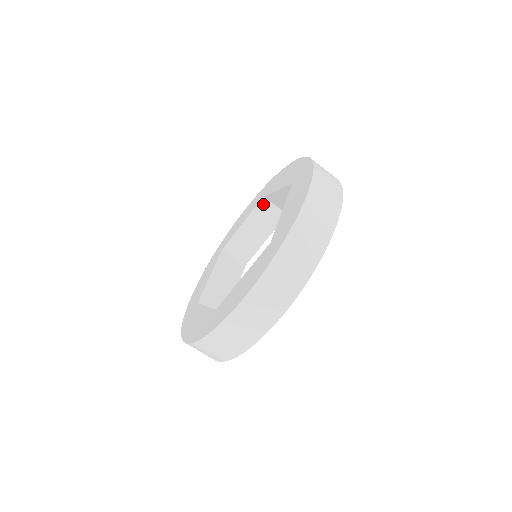
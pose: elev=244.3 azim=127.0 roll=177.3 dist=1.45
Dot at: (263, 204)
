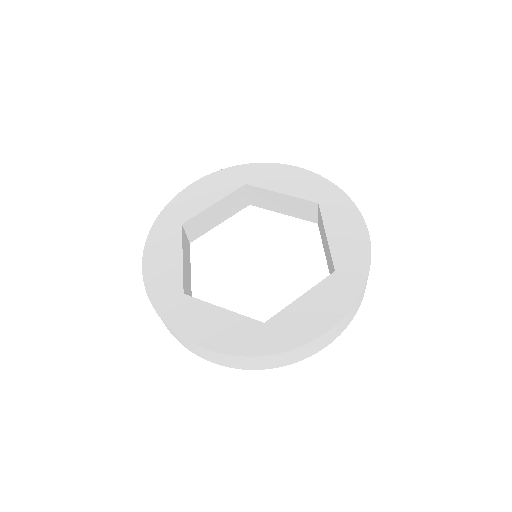
Dot at: (241, 191)
